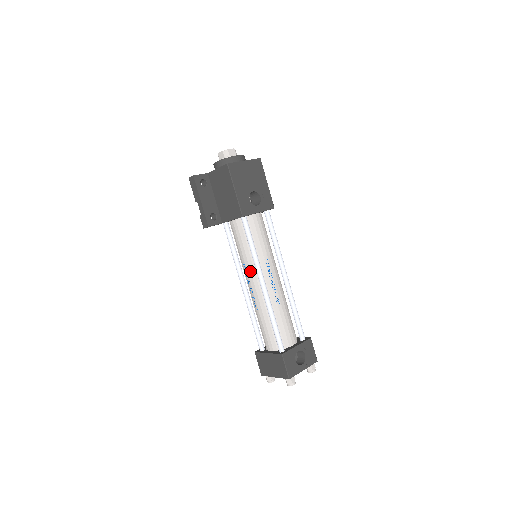
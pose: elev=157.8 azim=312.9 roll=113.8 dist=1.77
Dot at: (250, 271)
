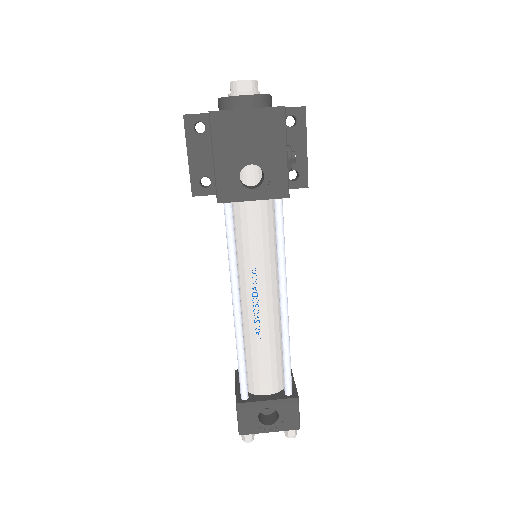
Dot at: occluded
